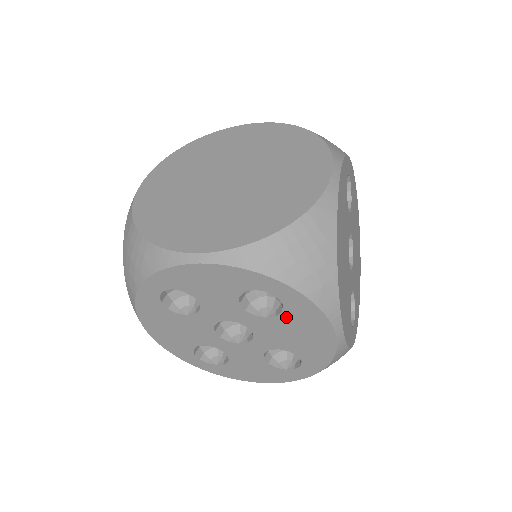
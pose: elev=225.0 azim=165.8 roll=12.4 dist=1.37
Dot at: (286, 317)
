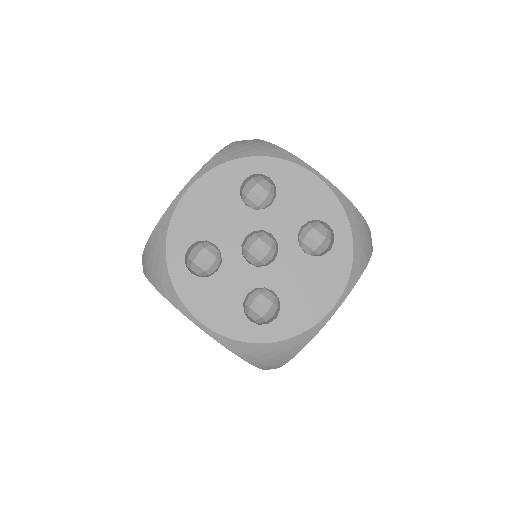
Dot at: (319, 263)
